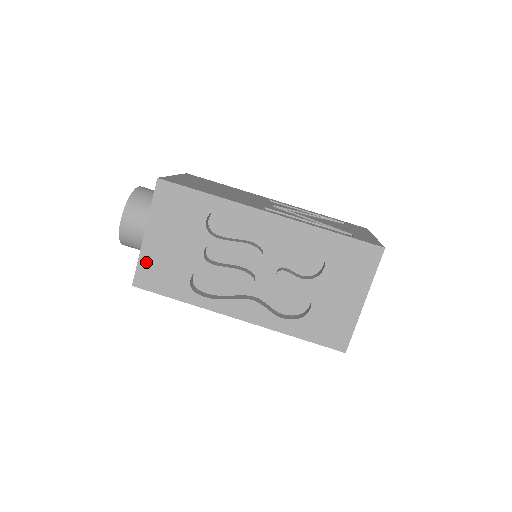
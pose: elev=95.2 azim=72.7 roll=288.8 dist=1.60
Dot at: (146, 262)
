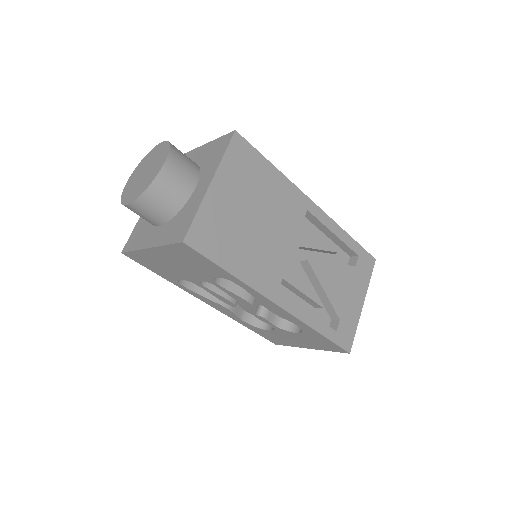
Dot at: (142, 255)
